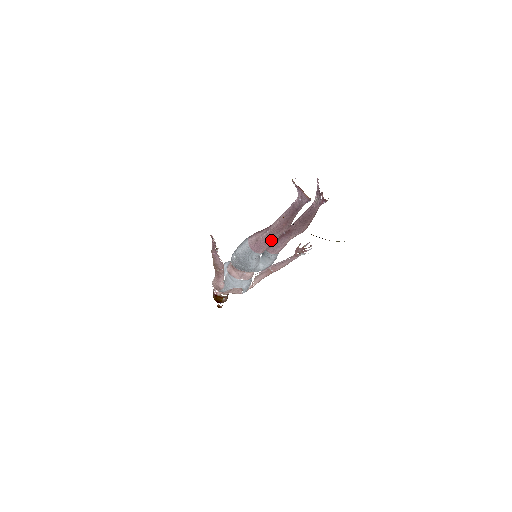
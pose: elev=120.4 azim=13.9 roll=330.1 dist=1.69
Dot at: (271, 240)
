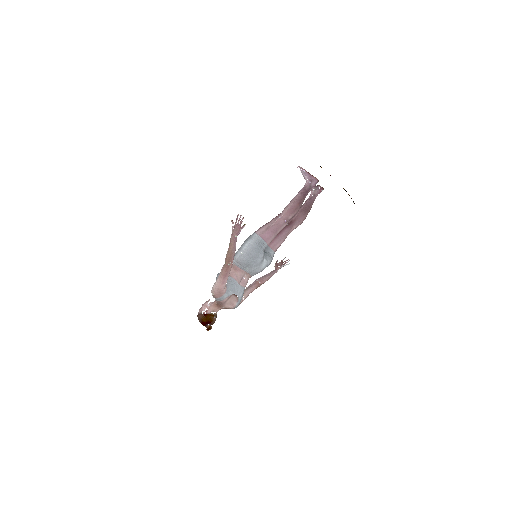
Dot at: (282, 226)
